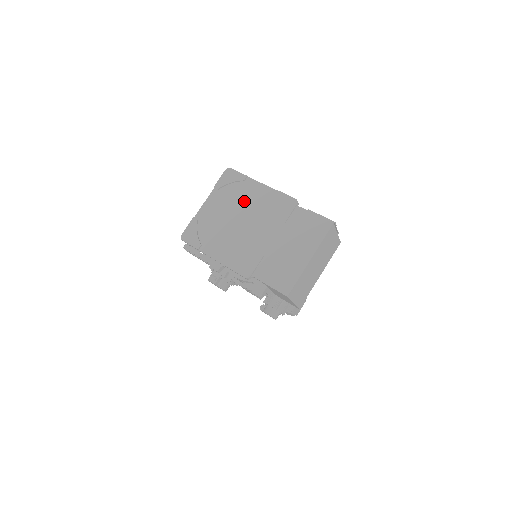
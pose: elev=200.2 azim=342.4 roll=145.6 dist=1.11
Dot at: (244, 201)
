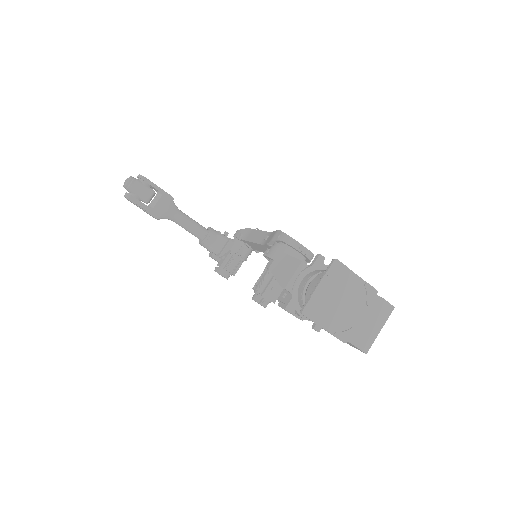
Dot at: (345, 287)
